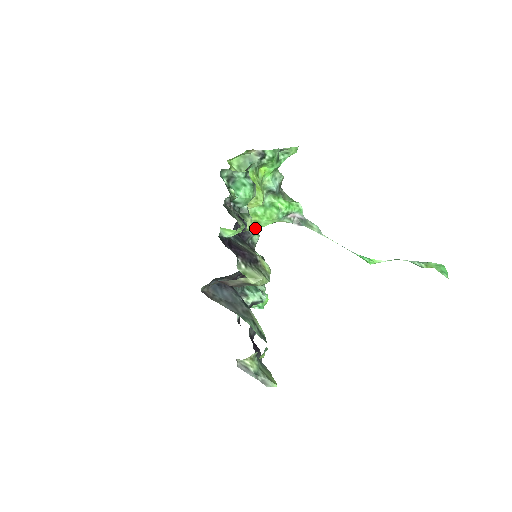
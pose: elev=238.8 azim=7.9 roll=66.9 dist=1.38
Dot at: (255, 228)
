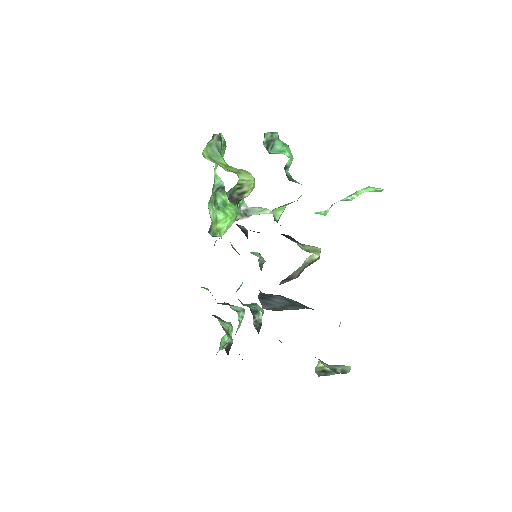
Dot at: (221, 237)
